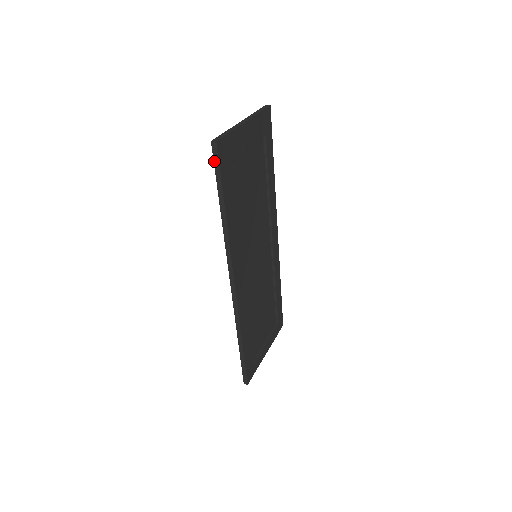
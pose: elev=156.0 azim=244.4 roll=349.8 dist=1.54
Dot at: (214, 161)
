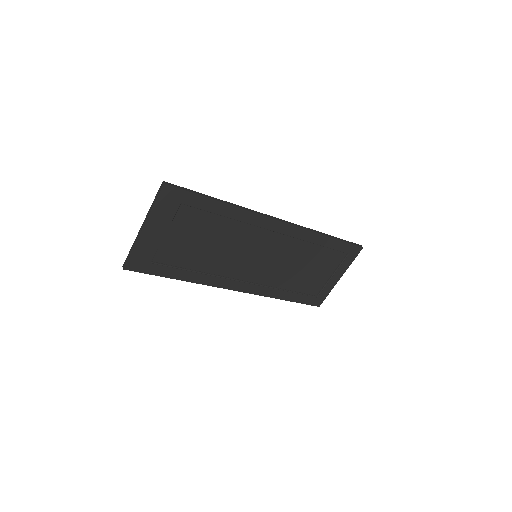
Dot at: (137, 270)
